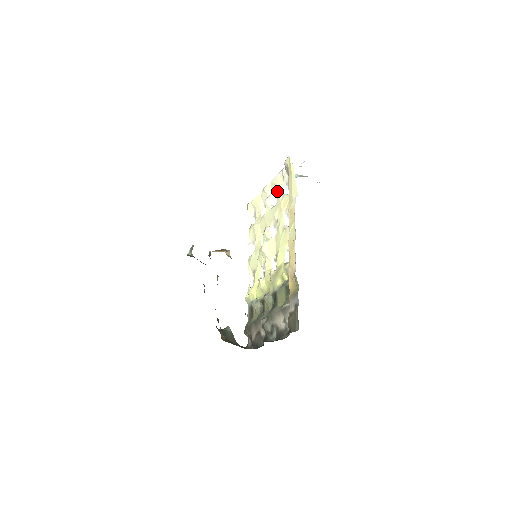
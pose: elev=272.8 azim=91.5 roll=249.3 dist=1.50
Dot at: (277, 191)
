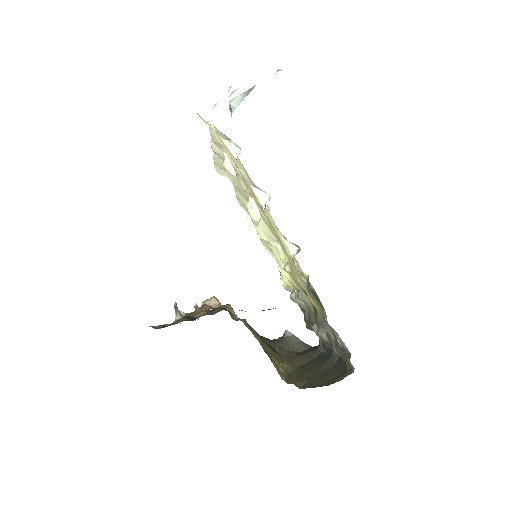
Dot at: occluded
